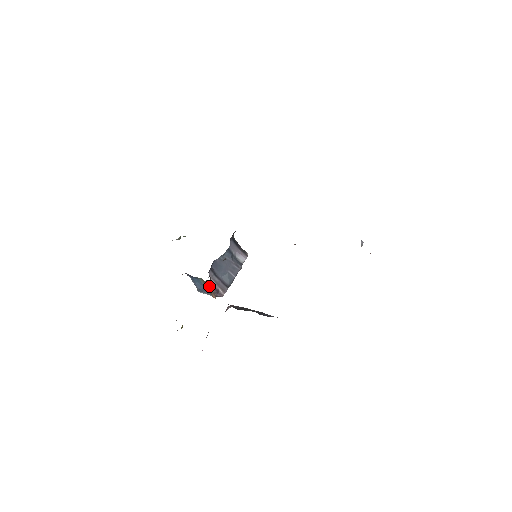
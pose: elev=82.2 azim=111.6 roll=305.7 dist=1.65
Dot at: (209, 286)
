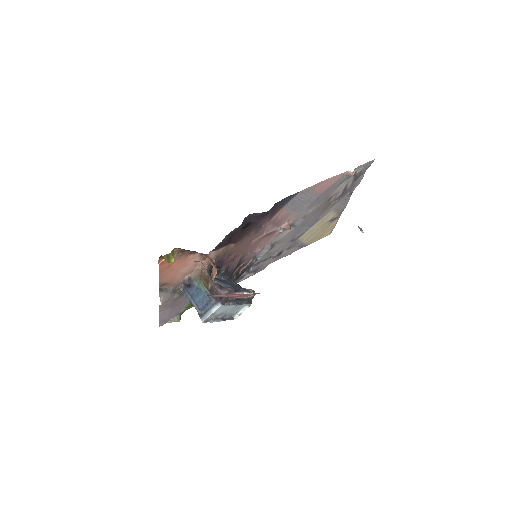
Dot at: (208, 275)
